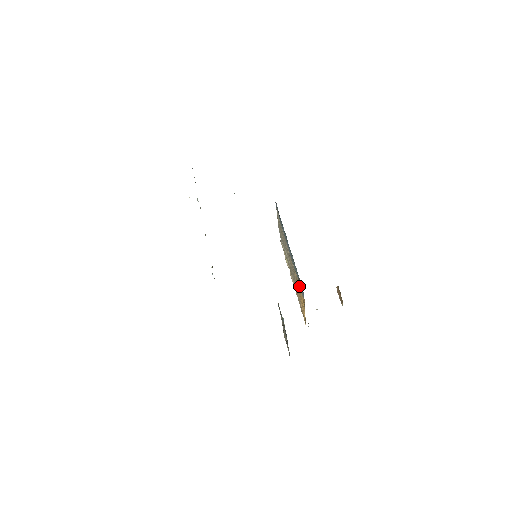
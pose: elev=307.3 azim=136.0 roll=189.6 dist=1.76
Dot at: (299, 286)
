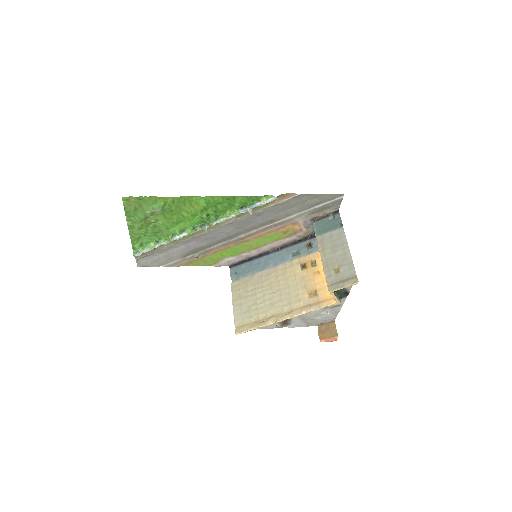
Dot at: (309, 258)
